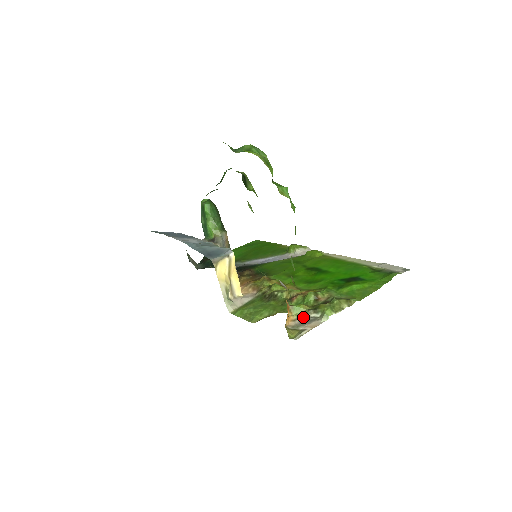
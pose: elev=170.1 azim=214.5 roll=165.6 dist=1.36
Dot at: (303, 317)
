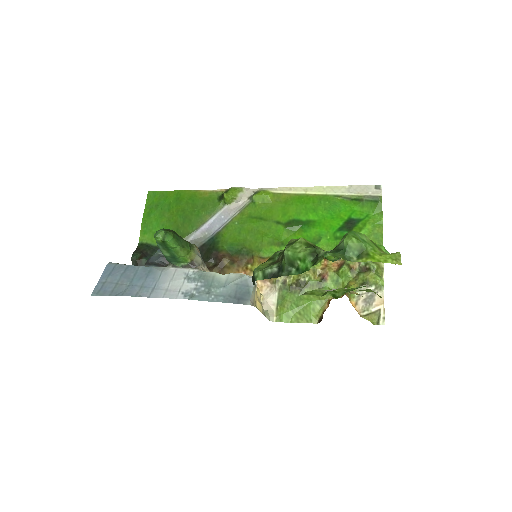
Dot at: (361, 296)
